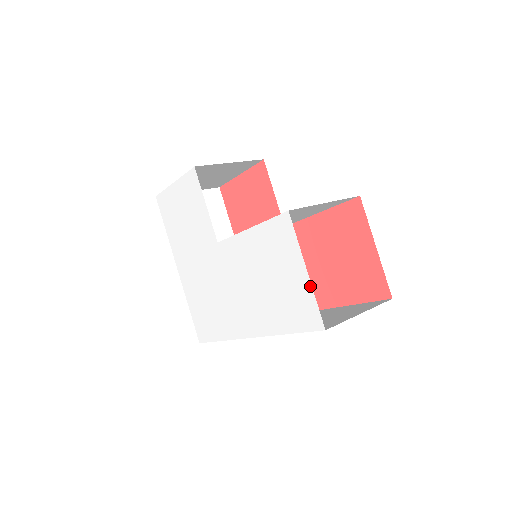
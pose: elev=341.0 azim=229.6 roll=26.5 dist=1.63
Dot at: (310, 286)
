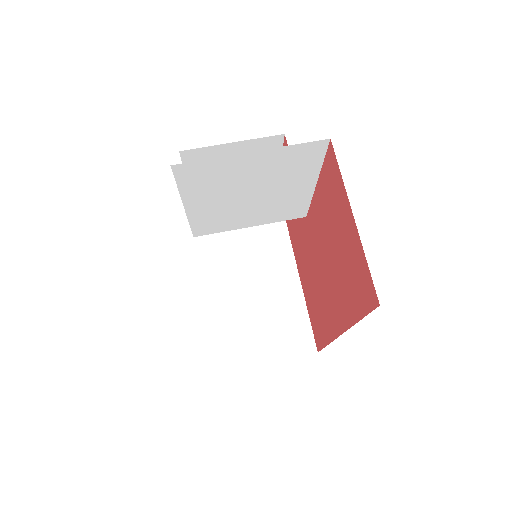
Dot at: occluded
